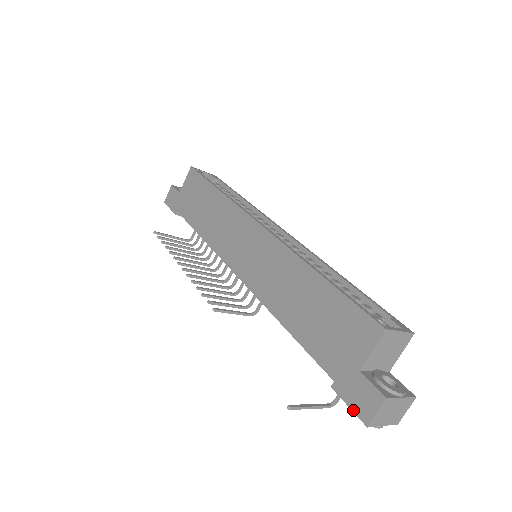
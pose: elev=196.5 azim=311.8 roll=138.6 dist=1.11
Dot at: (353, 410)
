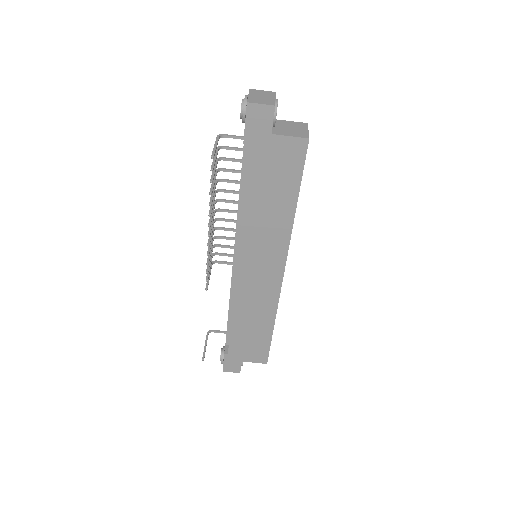
Dot at: (224, 365)
